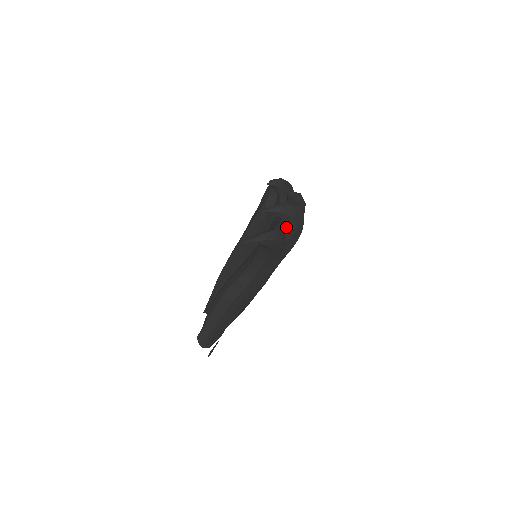
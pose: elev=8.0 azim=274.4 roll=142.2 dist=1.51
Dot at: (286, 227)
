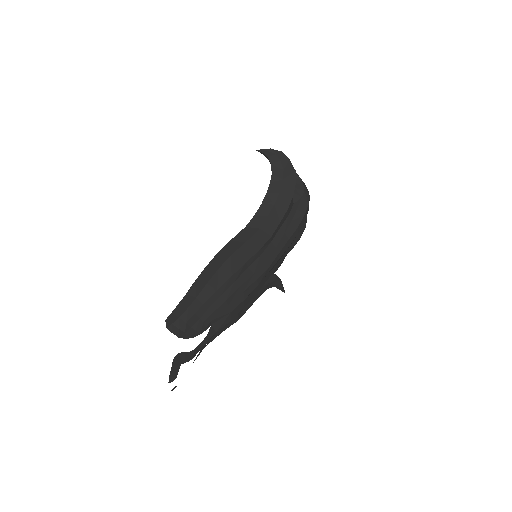
Dot at: occluded
